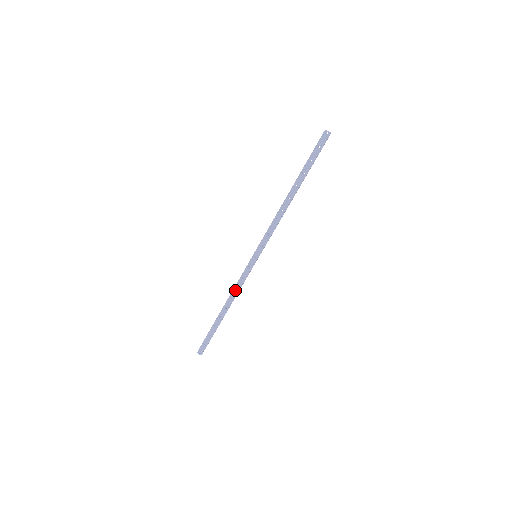
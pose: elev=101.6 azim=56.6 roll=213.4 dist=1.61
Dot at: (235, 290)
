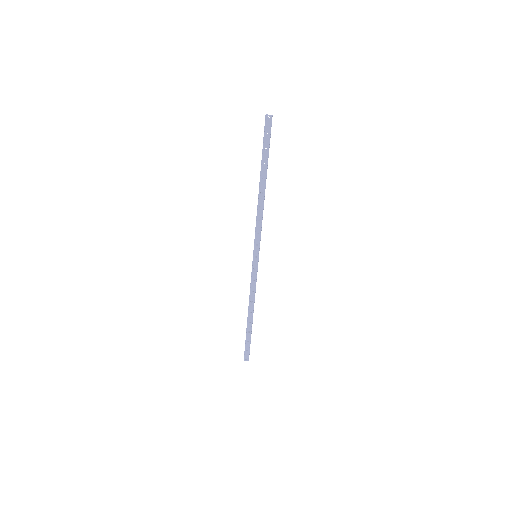
Dot at: (251, 294)
